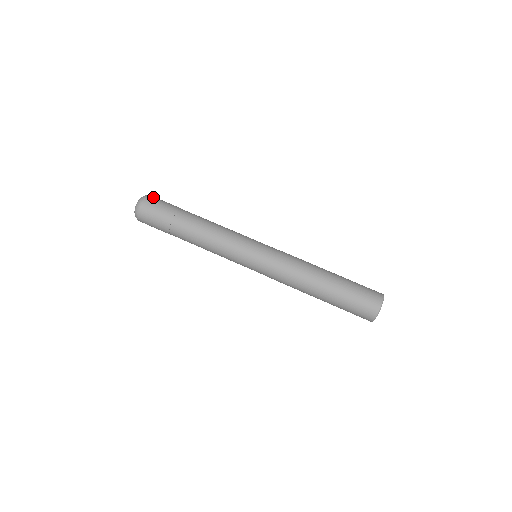
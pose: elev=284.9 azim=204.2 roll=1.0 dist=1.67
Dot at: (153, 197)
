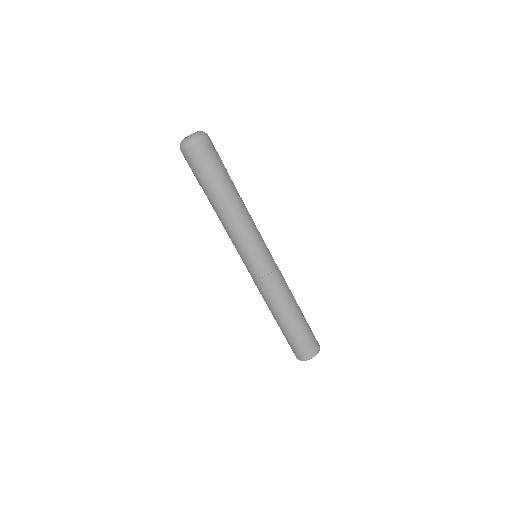
Dot at: occluded
